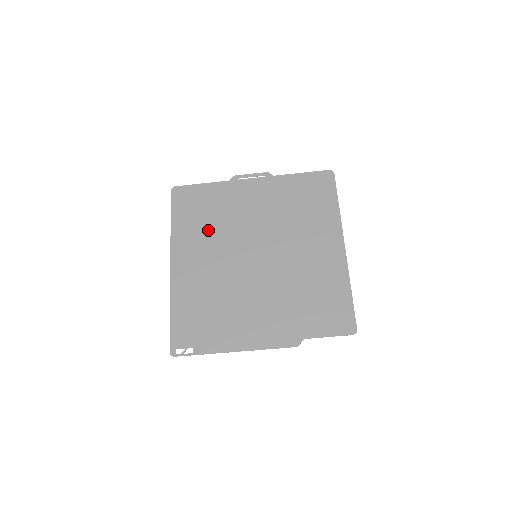
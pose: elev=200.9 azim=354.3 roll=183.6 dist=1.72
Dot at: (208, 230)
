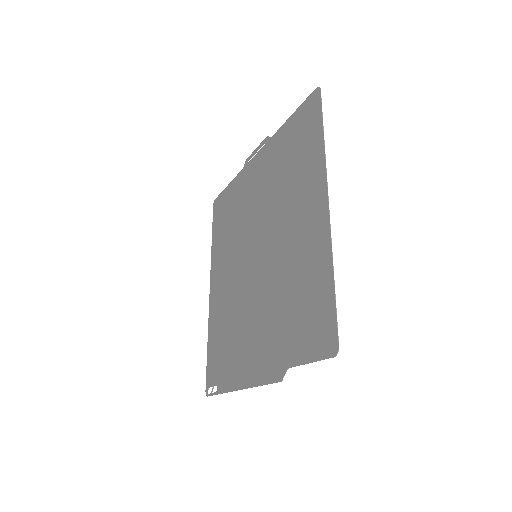
Dot at: (229, 238)
